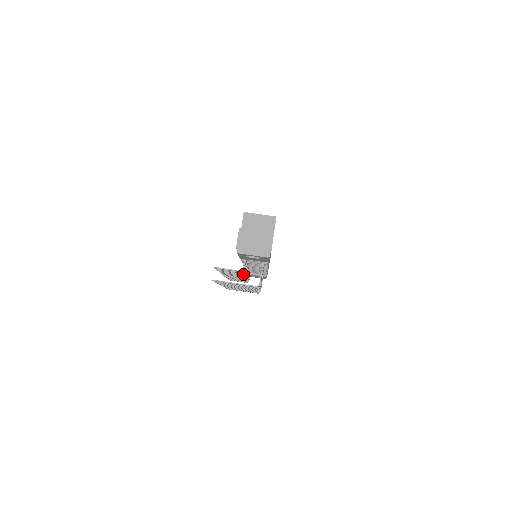
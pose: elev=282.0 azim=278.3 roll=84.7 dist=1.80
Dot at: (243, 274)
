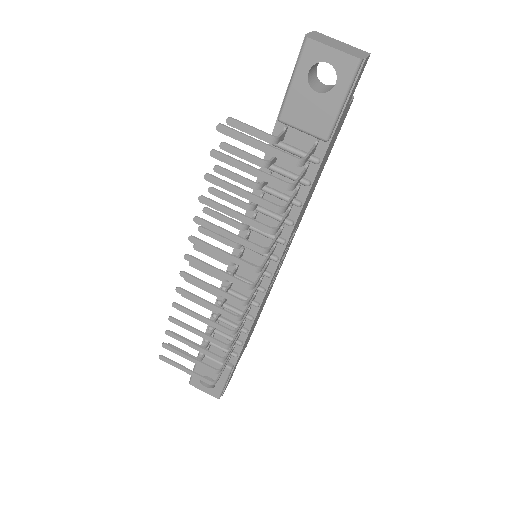
Dot at: (251, 206)
